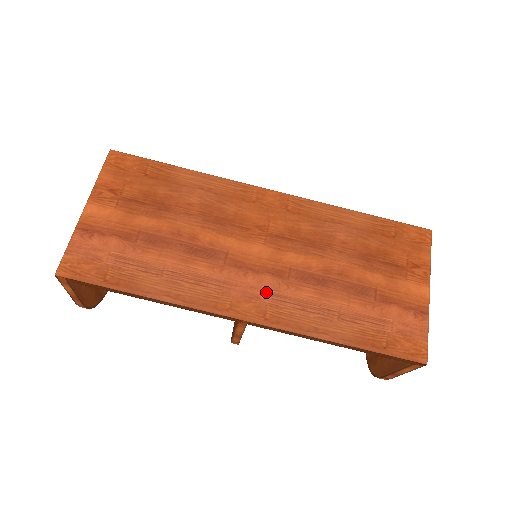
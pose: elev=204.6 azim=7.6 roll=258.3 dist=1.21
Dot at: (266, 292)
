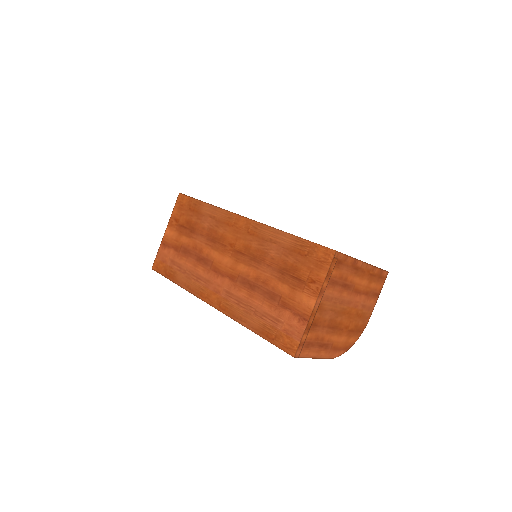
Dot at: (224, 290)
